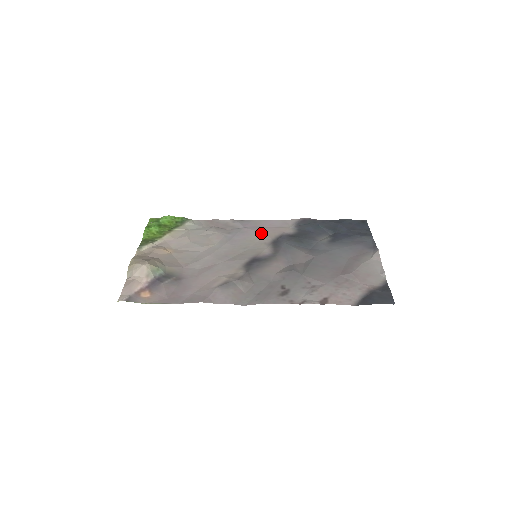
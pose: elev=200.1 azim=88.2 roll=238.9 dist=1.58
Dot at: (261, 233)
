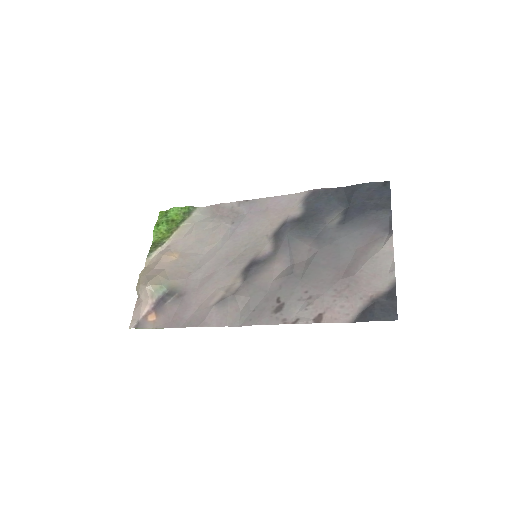
Dot at: (264, 220)
